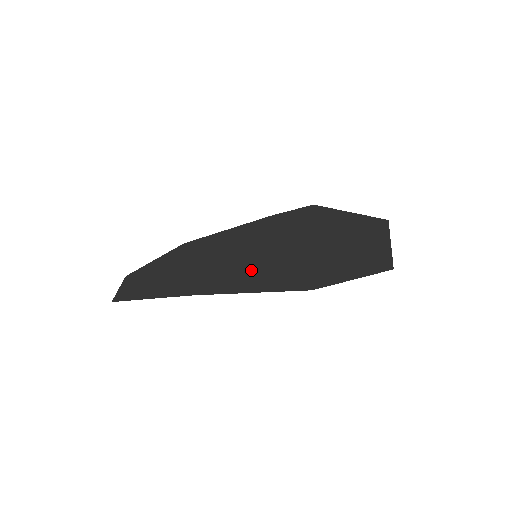
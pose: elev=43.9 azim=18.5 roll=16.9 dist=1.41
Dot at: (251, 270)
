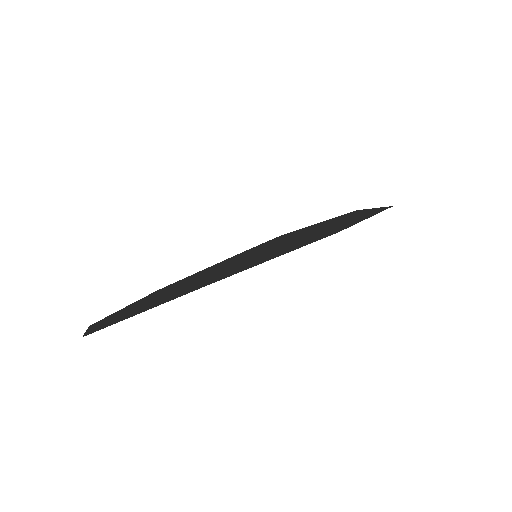
Dot at: (260, 257)
